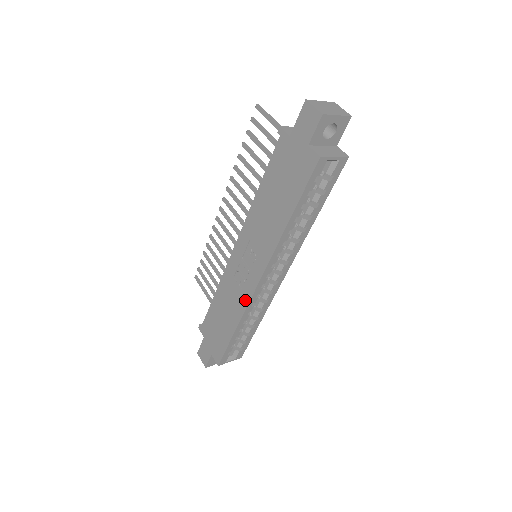
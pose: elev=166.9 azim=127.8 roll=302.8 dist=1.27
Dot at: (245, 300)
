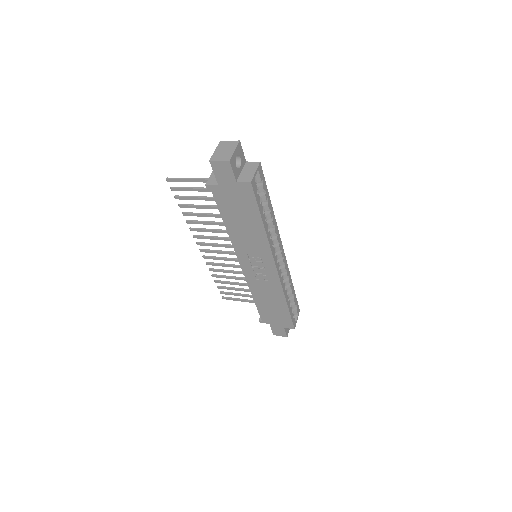
Dot at: (277, 285)
